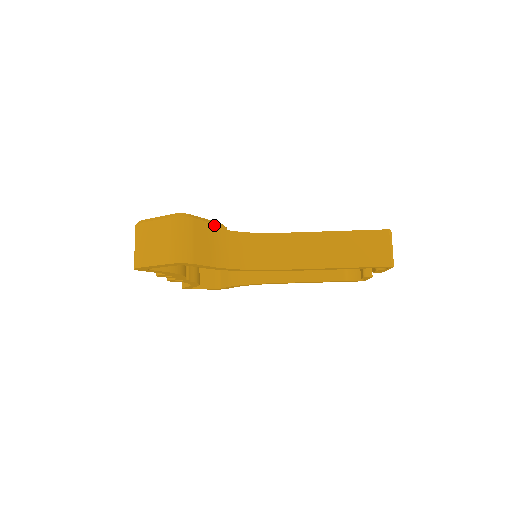
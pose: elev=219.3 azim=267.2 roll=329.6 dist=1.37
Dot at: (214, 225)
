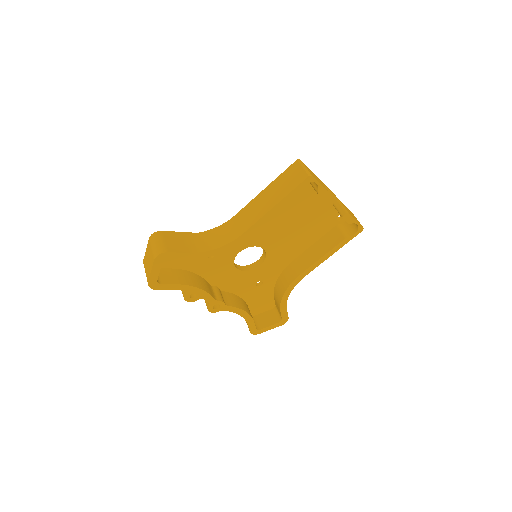
Dot at: (184, 233)
